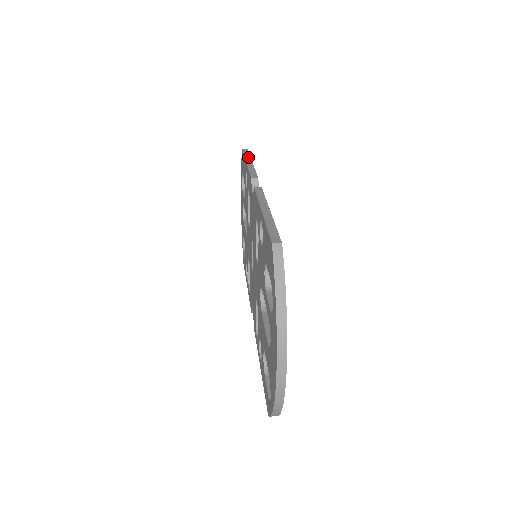
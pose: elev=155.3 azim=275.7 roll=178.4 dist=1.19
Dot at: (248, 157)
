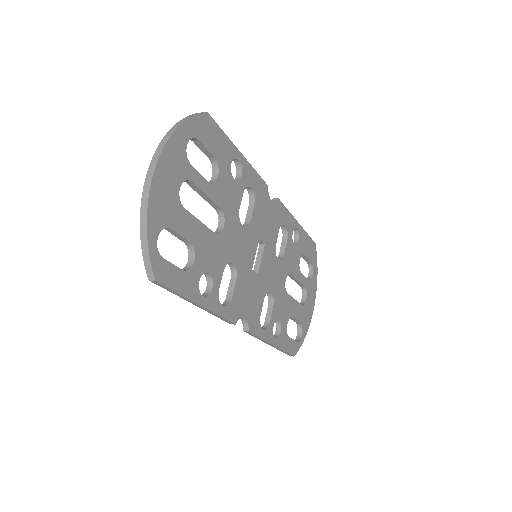
Dot at: (302, 230)
